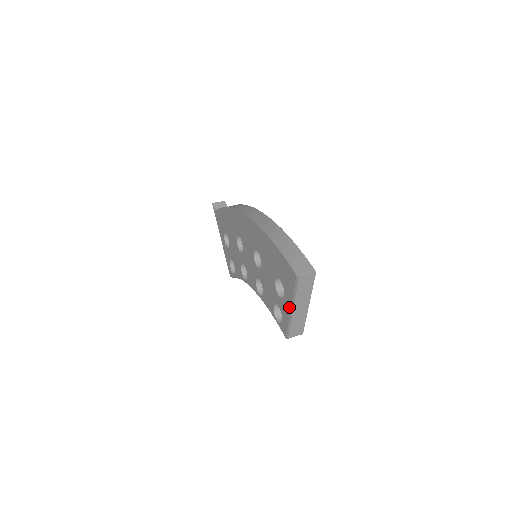
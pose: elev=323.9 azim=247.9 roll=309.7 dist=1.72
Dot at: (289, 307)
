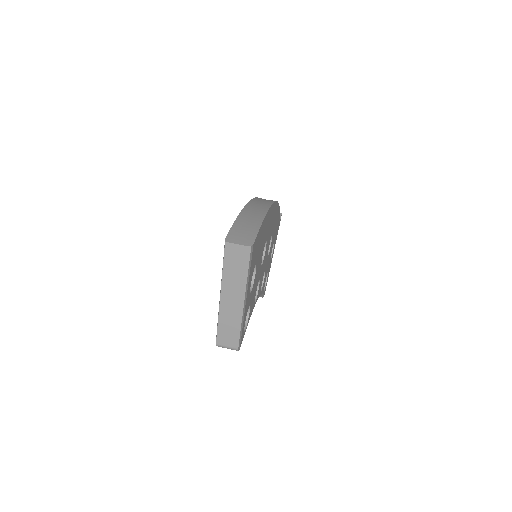
Dot at: occluded
